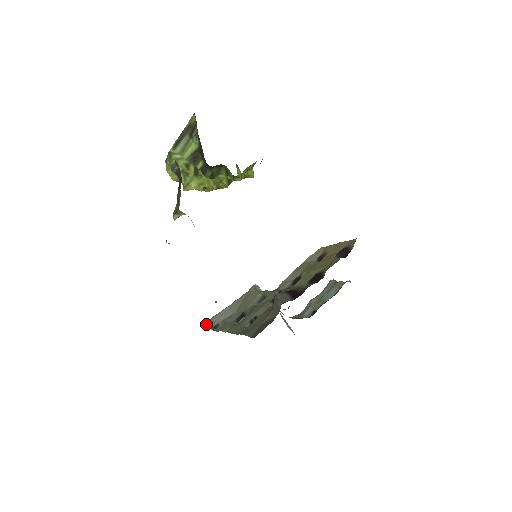
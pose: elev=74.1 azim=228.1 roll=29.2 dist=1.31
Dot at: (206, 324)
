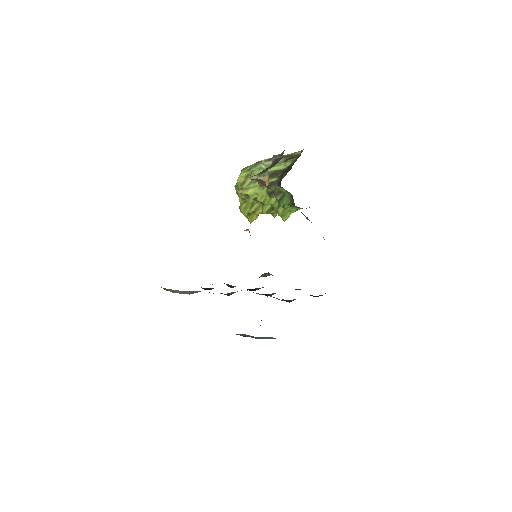
Dot at: occluded
